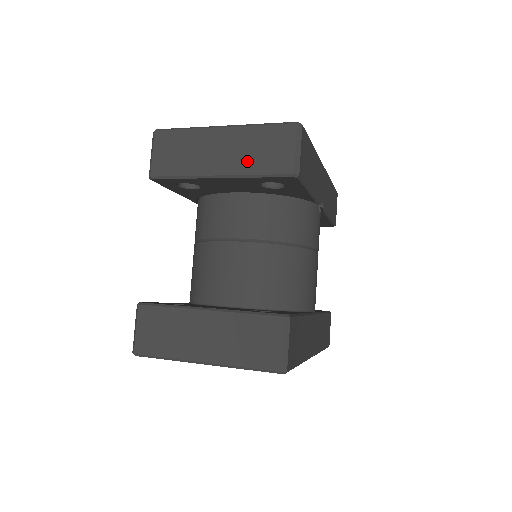
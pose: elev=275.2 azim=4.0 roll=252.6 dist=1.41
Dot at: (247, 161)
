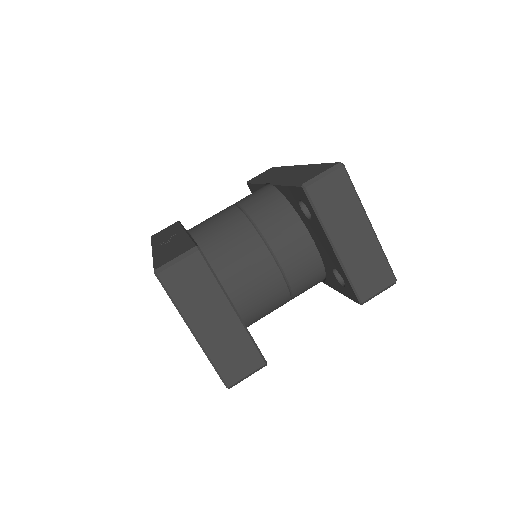
Dot at: (356, 263)
